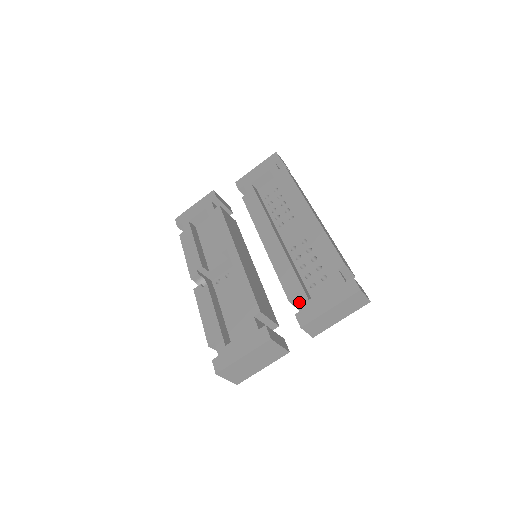
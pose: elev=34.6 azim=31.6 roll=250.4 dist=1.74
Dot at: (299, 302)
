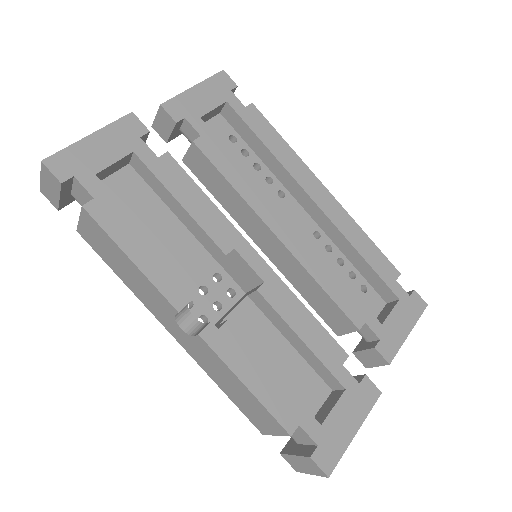
Dot at: (373, 329)
